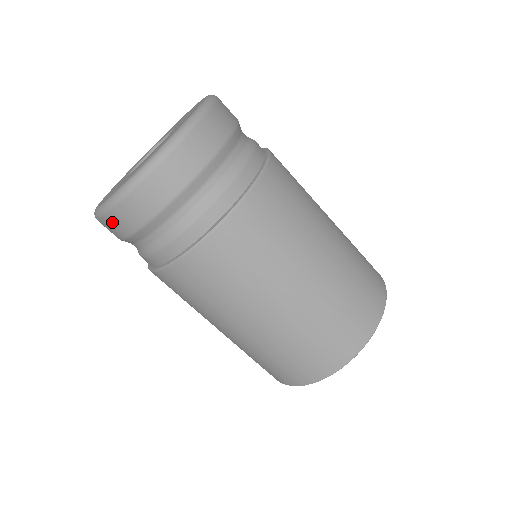
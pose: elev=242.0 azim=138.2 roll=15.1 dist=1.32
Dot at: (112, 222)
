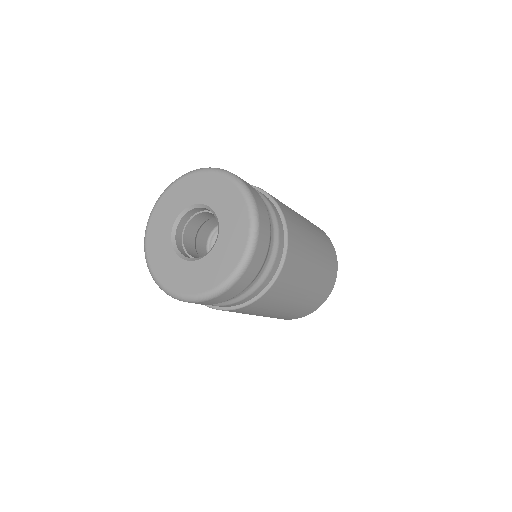
Dot at: (200, 303)
